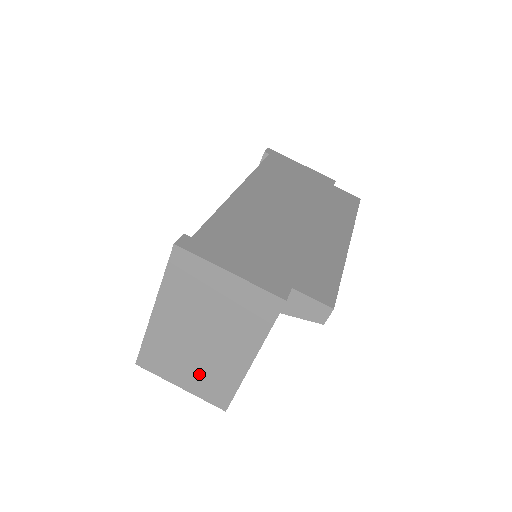
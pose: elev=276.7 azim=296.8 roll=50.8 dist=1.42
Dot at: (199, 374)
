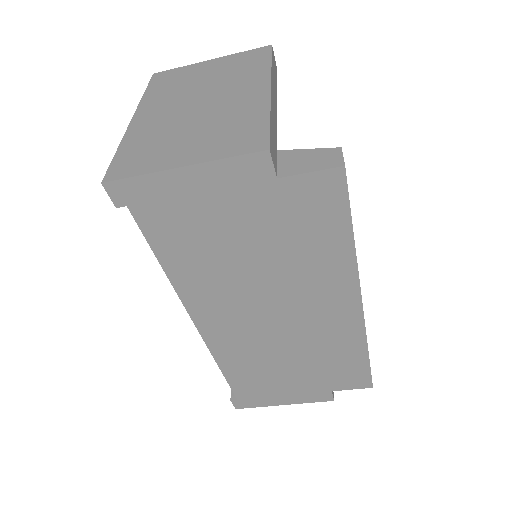
Dot at: occluded
